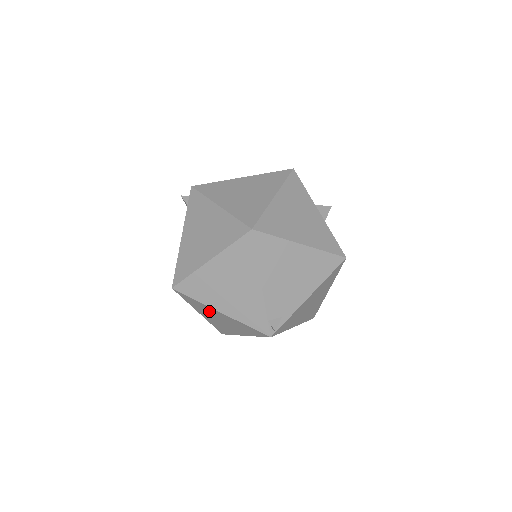
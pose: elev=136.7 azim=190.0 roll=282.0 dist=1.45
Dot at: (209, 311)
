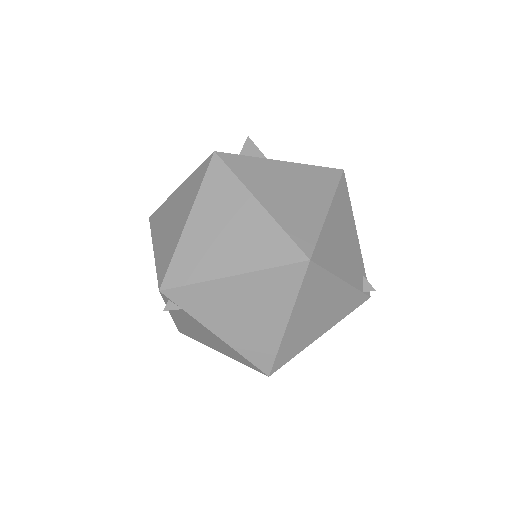
Dot at: occluded
